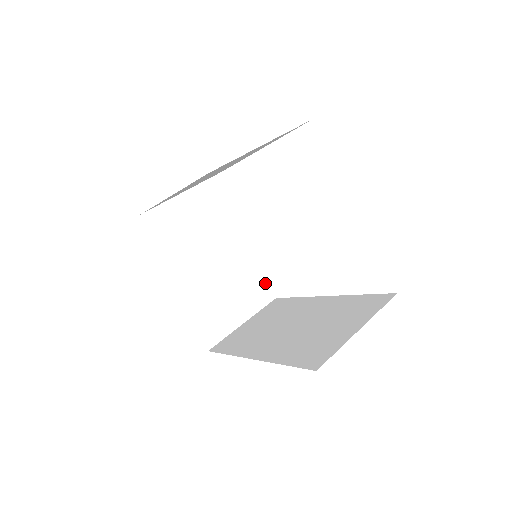
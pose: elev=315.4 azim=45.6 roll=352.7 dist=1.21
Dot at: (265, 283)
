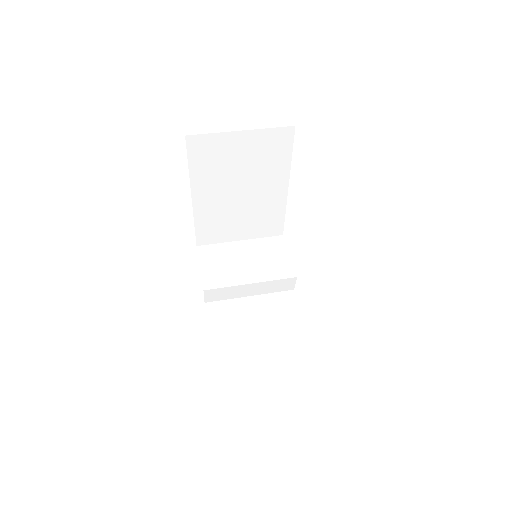
Dot at: (308, 345)
